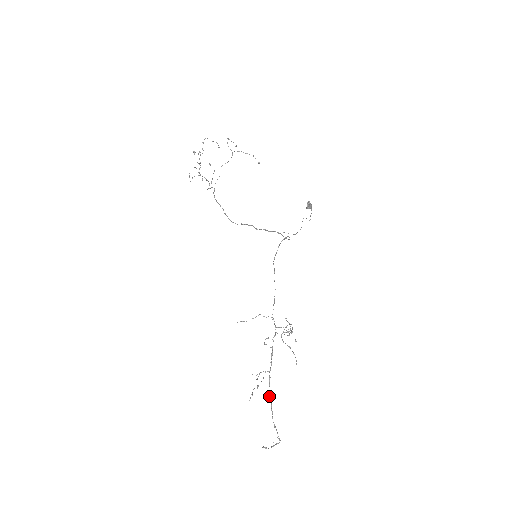
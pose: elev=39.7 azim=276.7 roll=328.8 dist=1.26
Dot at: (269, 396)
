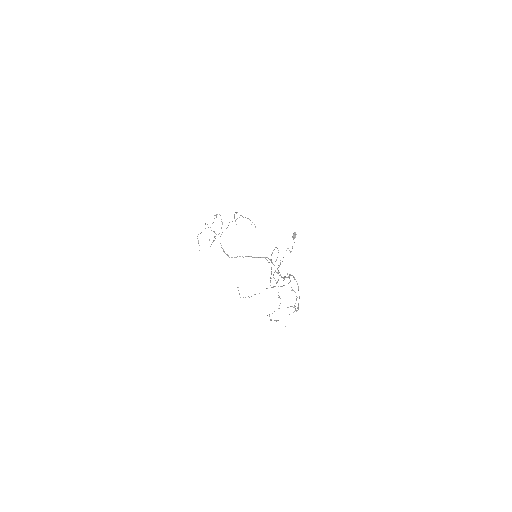
Dot at: (290, 274)
